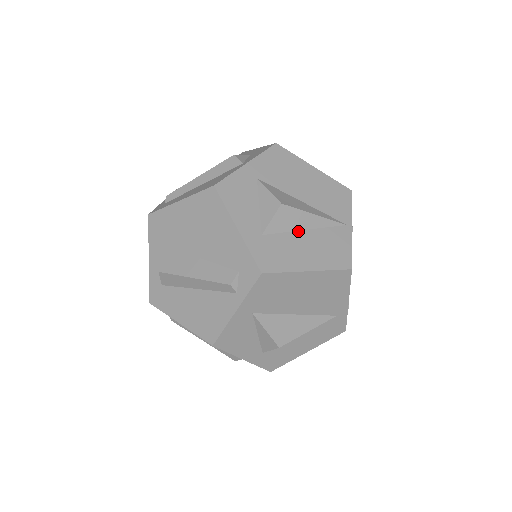
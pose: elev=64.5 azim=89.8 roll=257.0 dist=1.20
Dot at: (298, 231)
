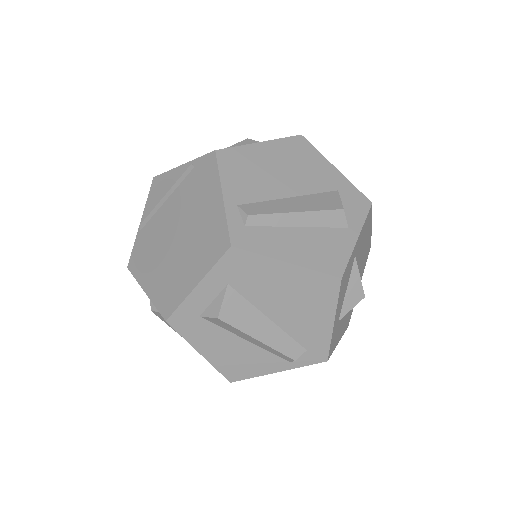
Dot at: occluded
